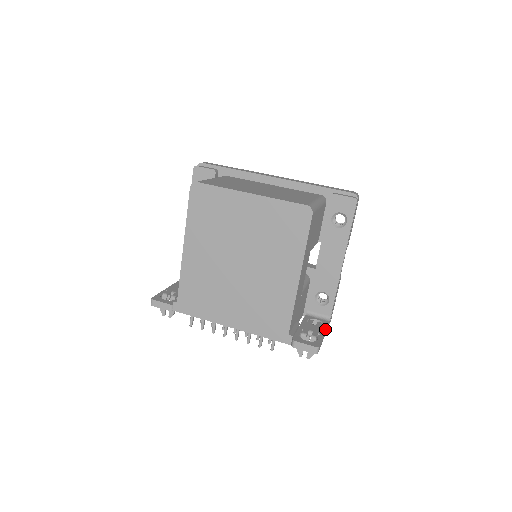
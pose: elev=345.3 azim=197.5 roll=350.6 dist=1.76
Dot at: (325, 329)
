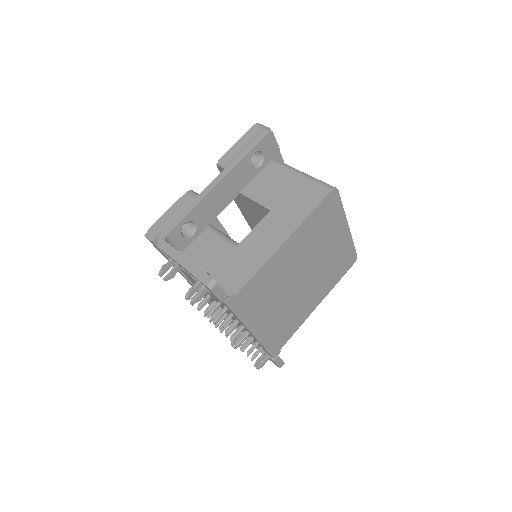
Dot at: occluded
